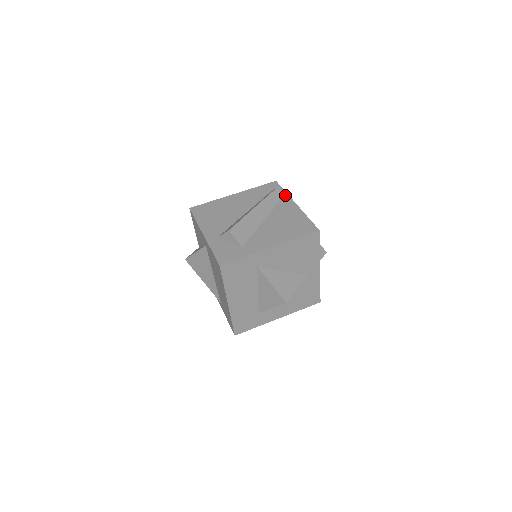
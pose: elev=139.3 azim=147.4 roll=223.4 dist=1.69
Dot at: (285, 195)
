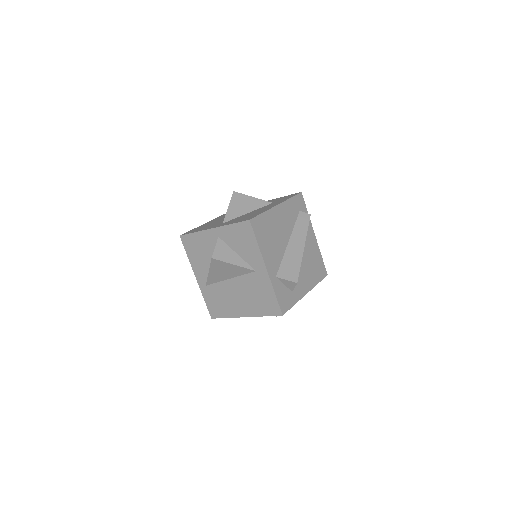
Dot at: occluded
